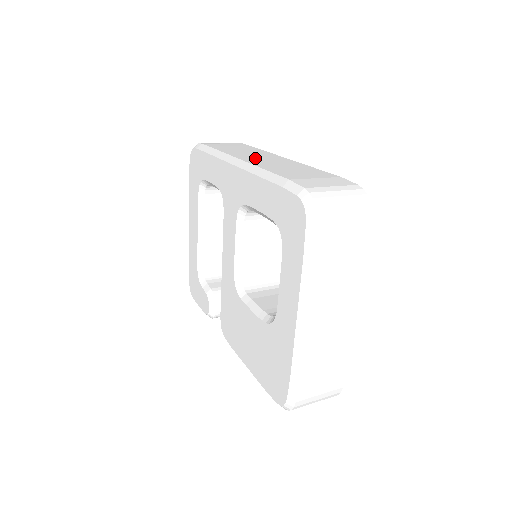
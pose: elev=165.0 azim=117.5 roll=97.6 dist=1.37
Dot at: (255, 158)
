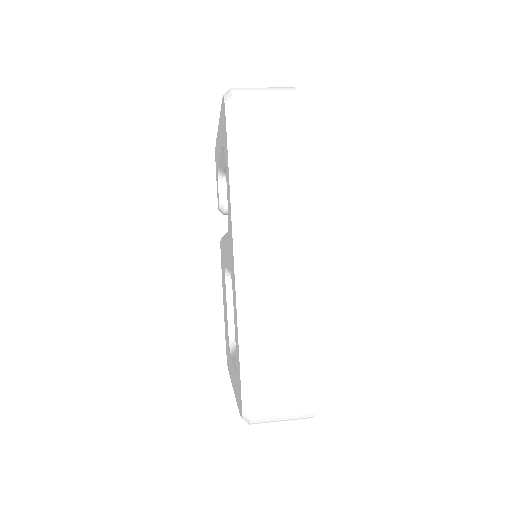
Dot at: (265, 251)
